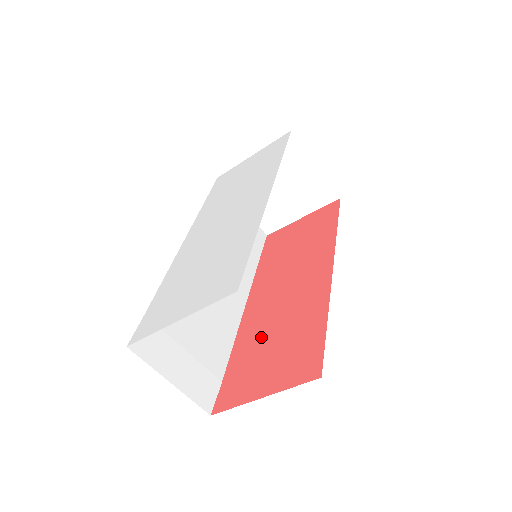
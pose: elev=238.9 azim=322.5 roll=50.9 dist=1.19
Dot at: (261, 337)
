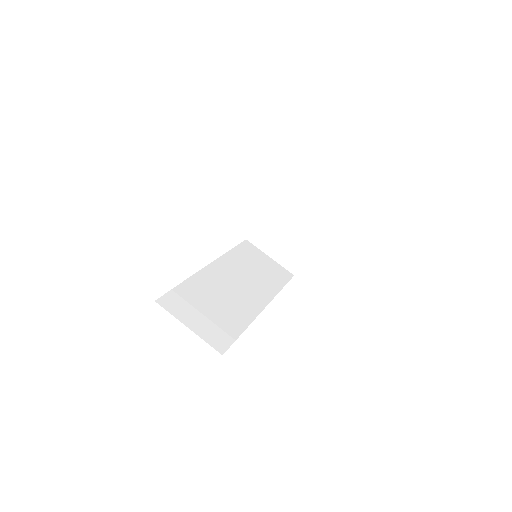
Dot at: occluded
